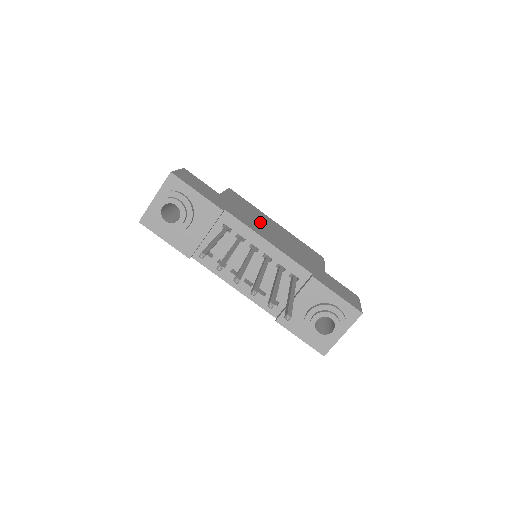
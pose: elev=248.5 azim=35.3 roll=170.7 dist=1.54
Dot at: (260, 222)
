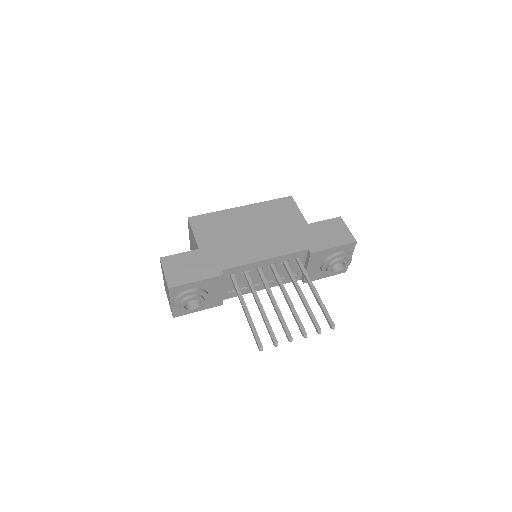
Dot at: (239, 235)
